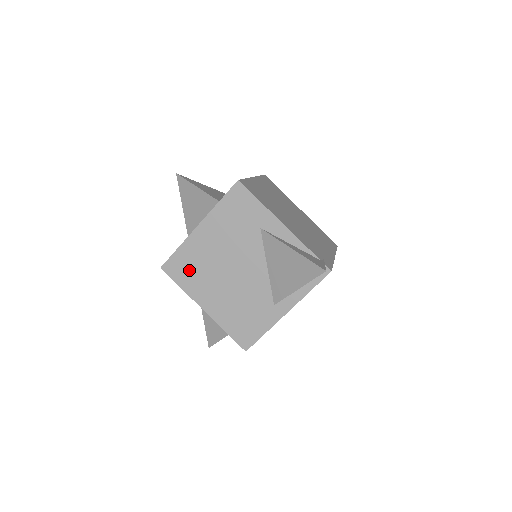
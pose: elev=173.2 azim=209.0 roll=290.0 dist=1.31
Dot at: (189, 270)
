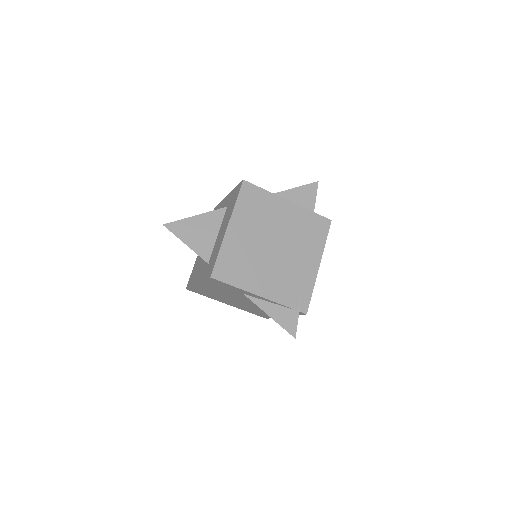
Dot at: (206, 294)
